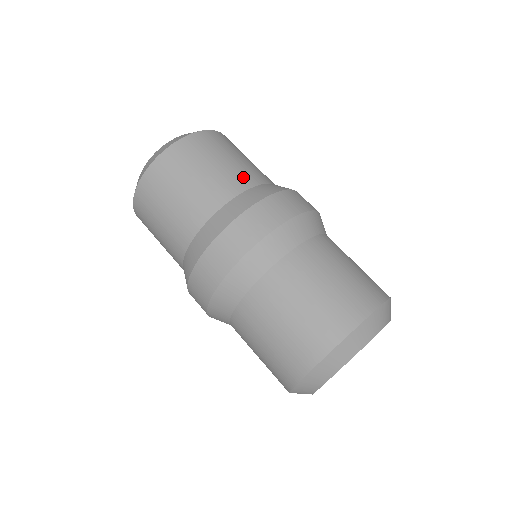
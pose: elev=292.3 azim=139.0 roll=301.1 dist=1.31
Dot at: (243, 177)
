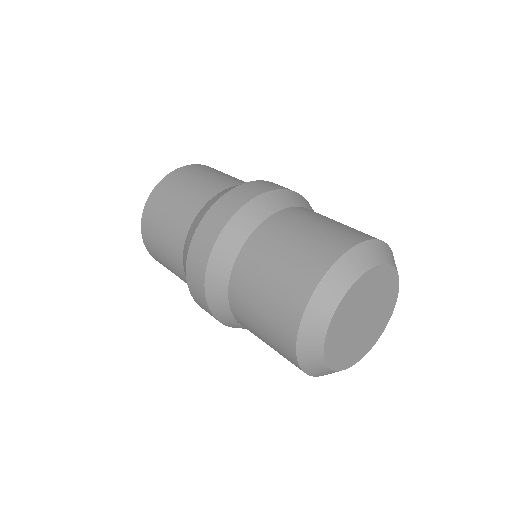
Dot at: occluded
